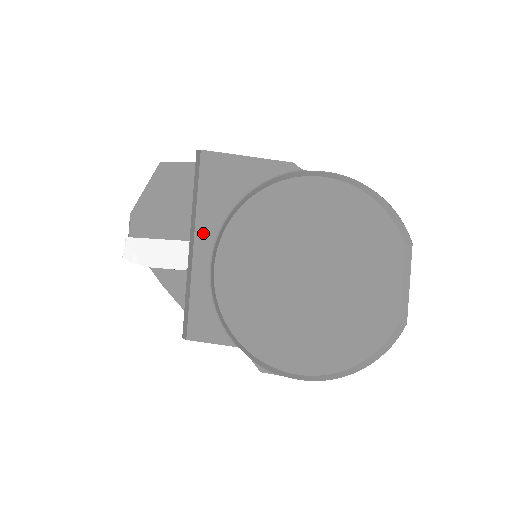
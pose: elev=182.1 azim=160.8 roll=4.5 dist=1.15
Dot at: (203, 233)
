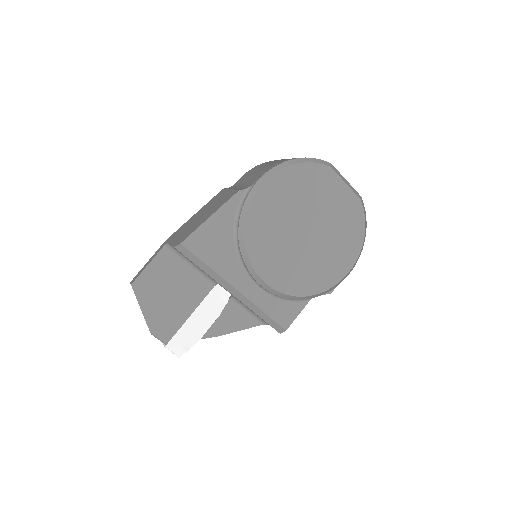
Dot at: (235, 278)
